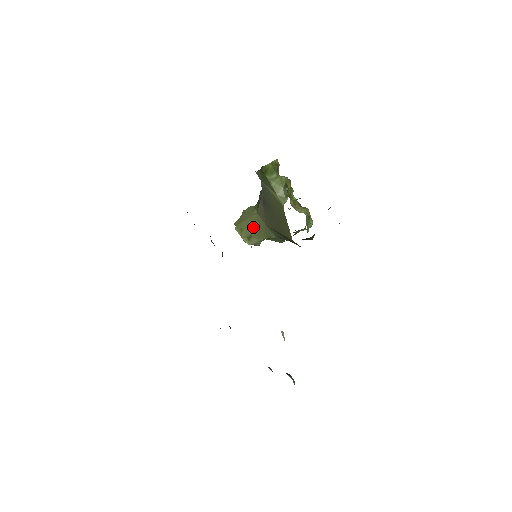
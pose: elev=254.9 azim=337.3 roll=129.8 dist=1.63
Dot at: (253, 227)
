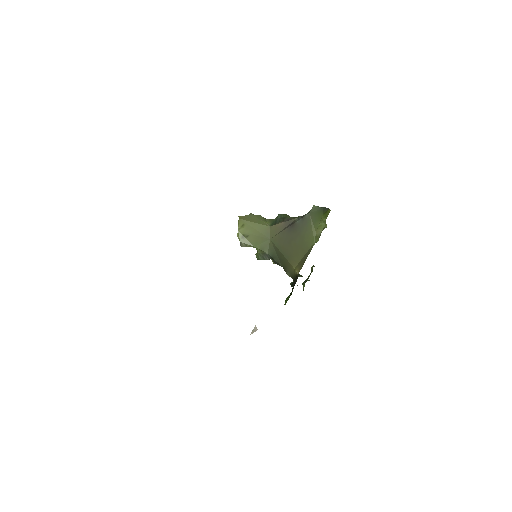
Dot at: (257, 232)
